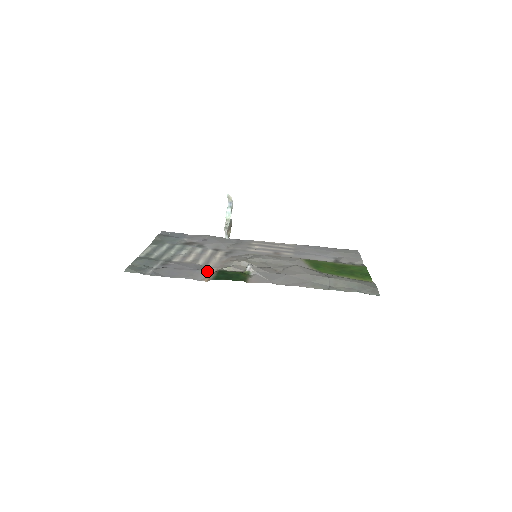
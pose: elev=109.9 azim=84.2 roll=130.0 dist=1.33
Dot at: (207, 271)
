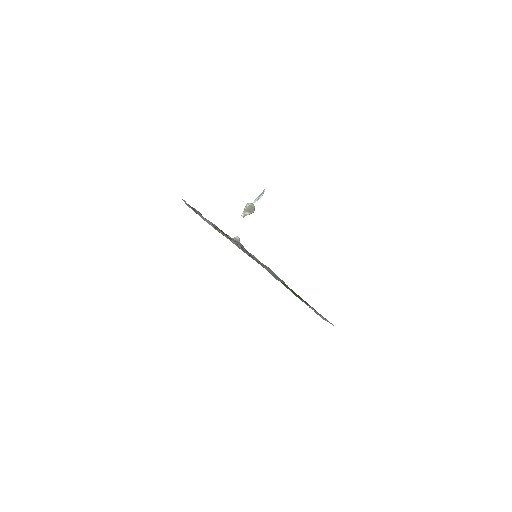
Dot at: (215, 228)
